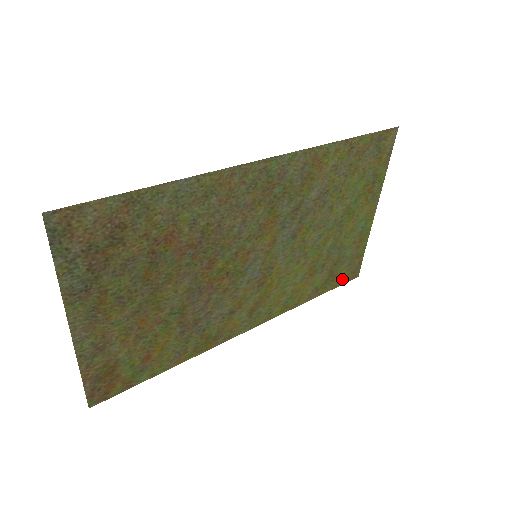
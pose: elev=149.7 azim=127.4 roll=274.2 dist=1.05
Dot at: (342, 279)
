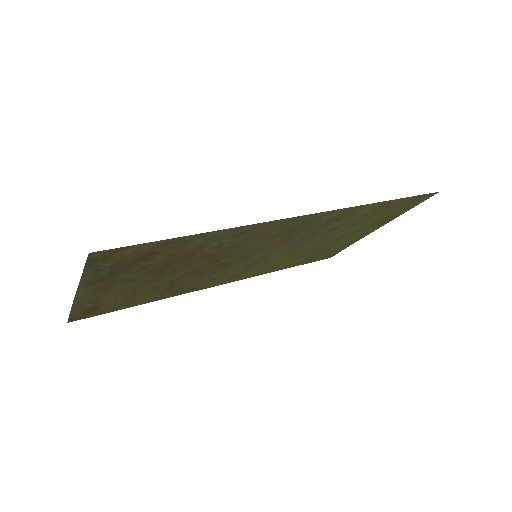
Dot at: (317, 259)
